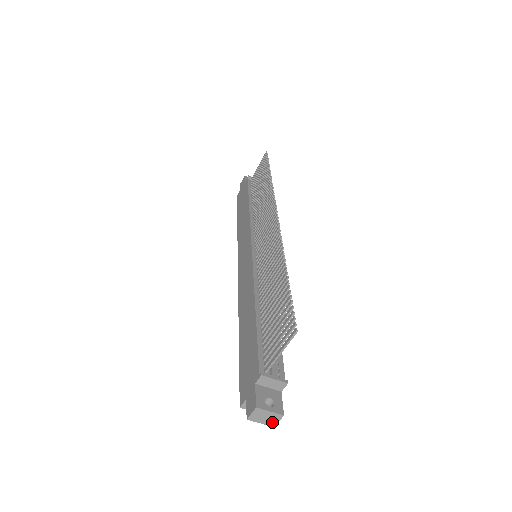
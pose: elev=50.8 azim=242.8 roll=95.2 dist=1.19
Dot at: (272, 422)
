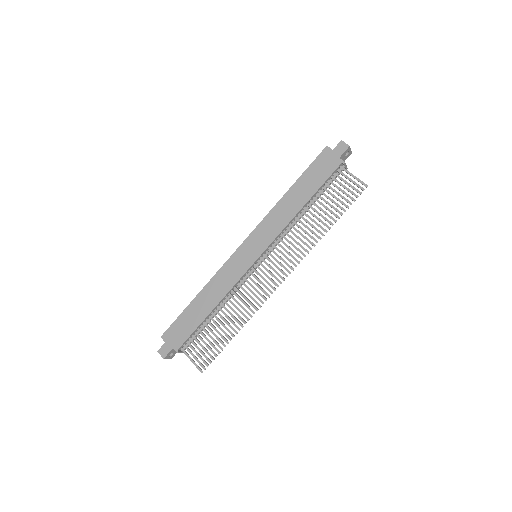
Dot at: occluded
